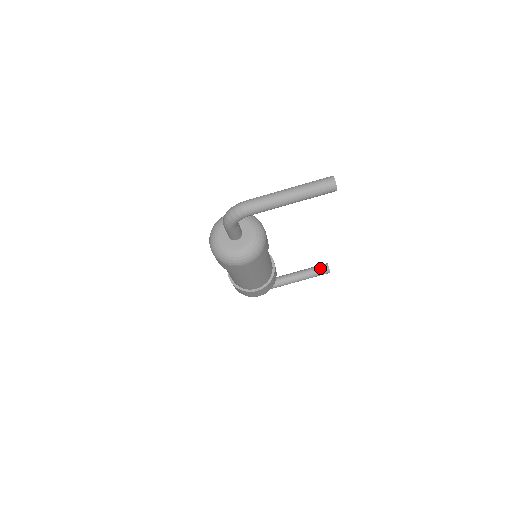
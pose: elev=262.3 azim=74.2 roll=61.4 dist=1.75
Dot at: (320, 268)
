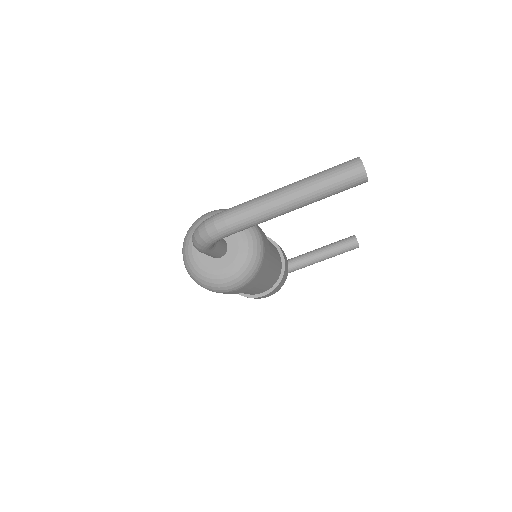
Dot at: (346, 243)
